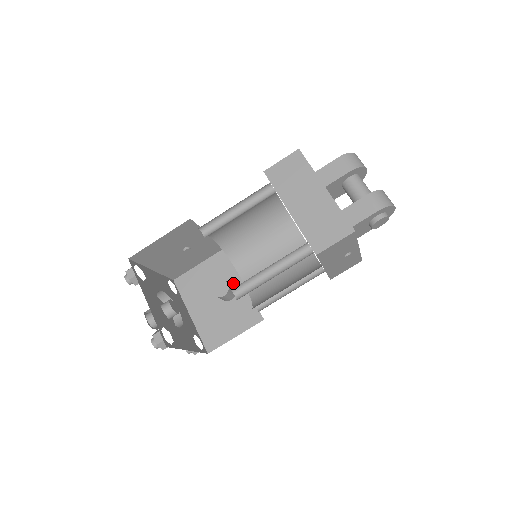
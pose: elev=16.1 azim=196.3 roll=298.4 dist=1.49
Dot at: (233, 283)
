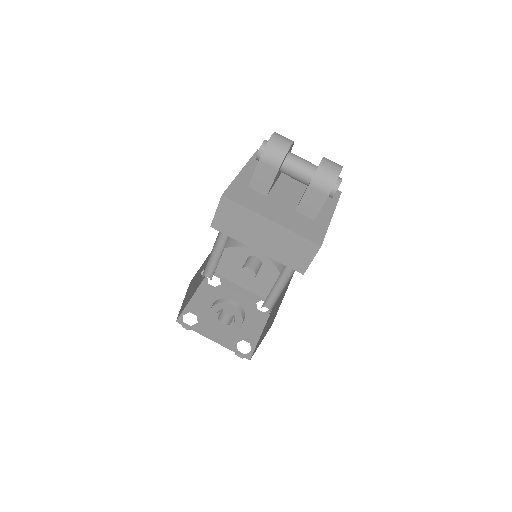
Dot at: (253, 254)
